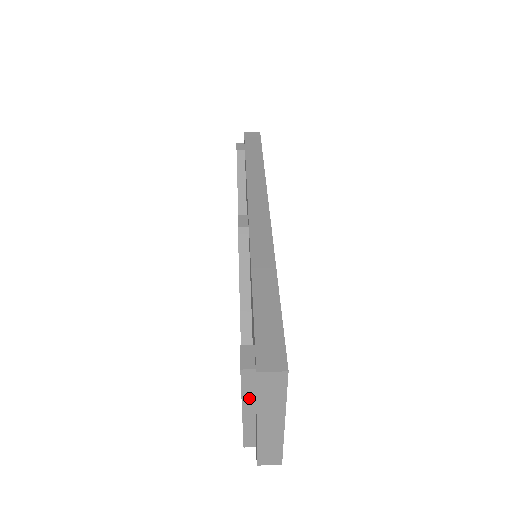
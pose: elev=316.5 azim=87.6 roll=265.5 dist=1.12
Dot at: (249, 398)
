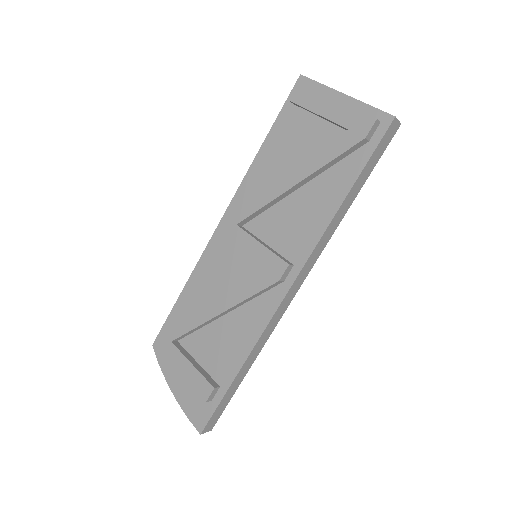
Dot at: (324, 95)
